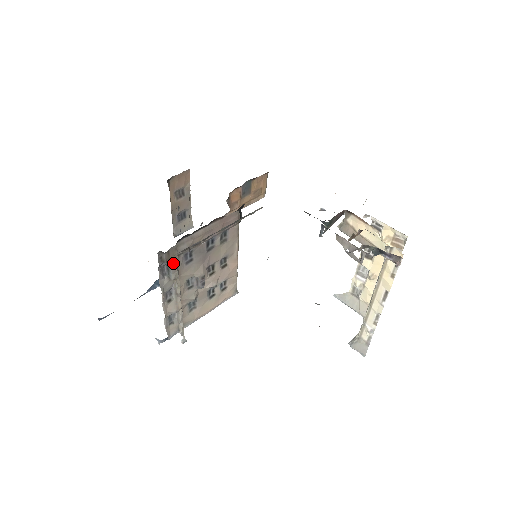
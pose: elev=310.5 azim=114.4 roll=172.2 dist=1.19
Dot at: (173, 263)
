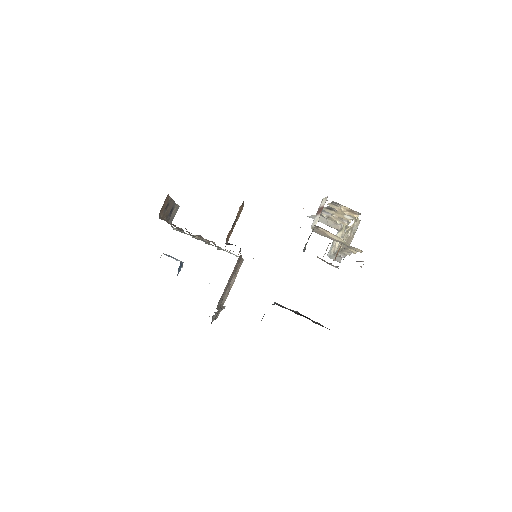
Dot at: (217, 314)
